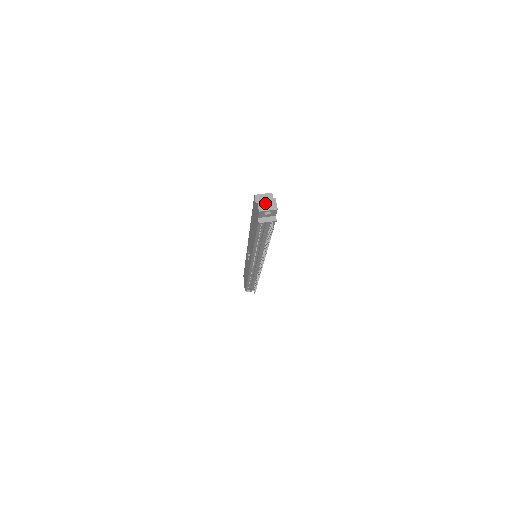
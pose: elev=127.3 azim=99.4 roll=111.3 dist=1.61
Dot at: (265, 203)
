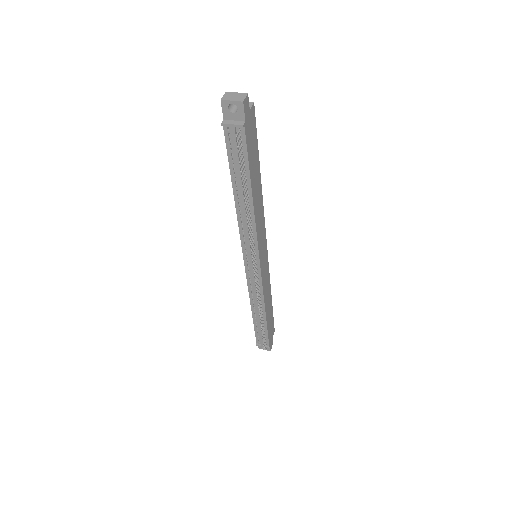
Dot at: (233, 95)
